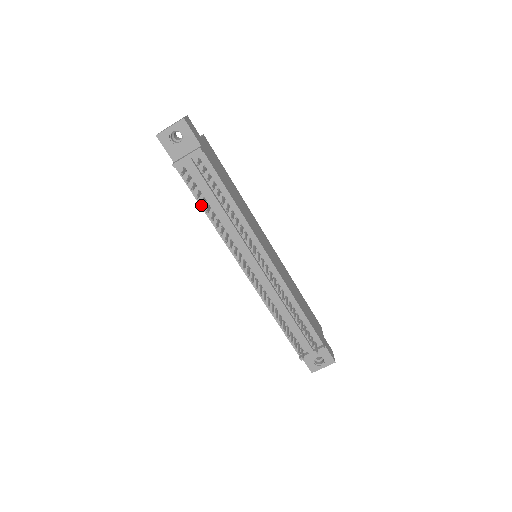
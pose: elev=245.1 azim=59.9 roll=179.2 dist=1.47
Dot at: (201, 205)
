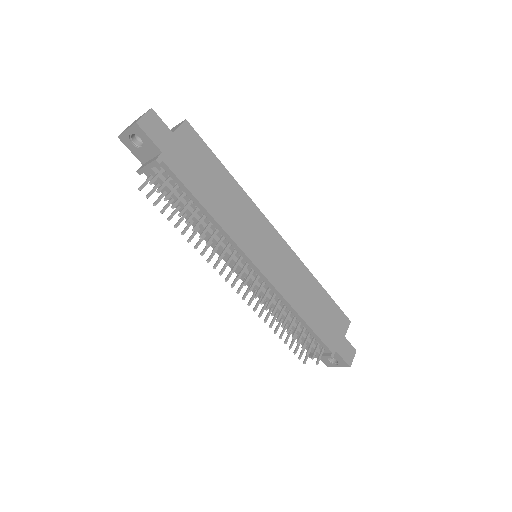
Dot at: (178, 210)
